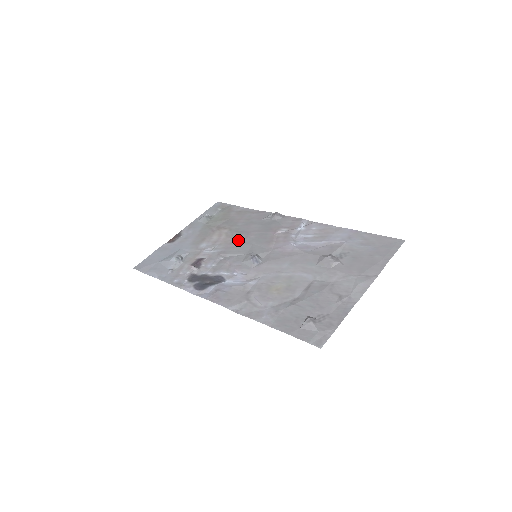
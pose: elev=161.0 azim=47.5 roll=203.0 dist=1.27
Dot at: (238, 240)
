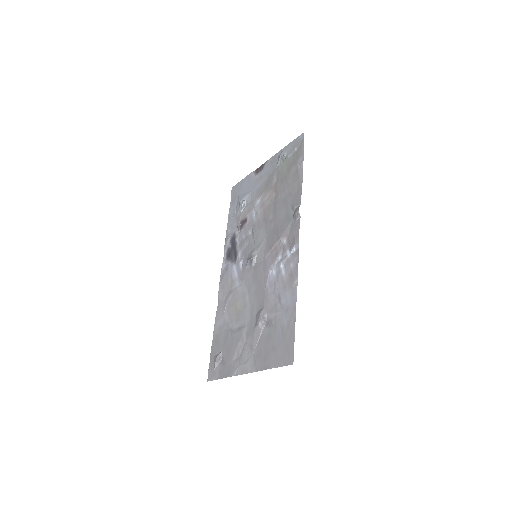
Dot at: (266, 220)
